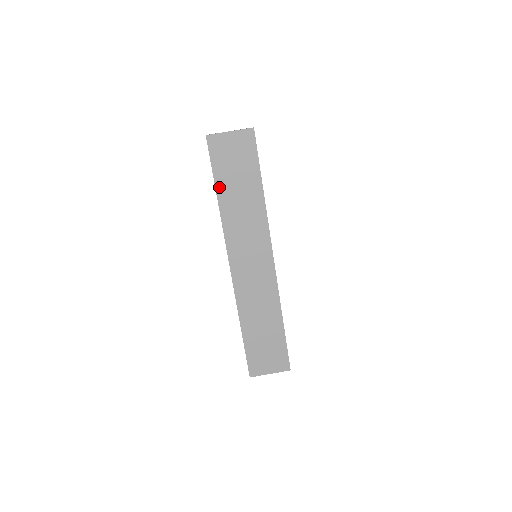
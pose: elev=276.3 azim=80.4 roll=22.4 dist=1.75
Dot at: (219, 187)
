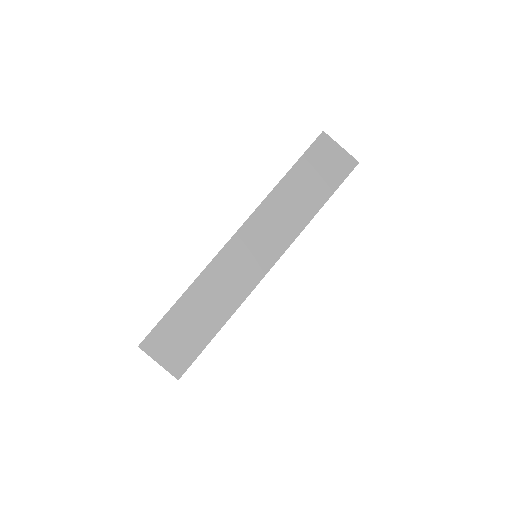
Dot at: (293, 171)
